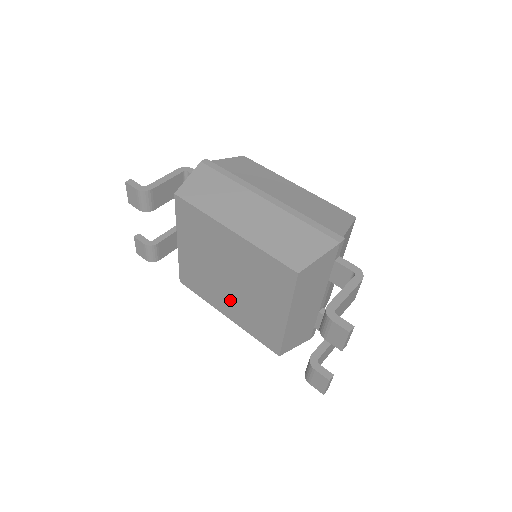
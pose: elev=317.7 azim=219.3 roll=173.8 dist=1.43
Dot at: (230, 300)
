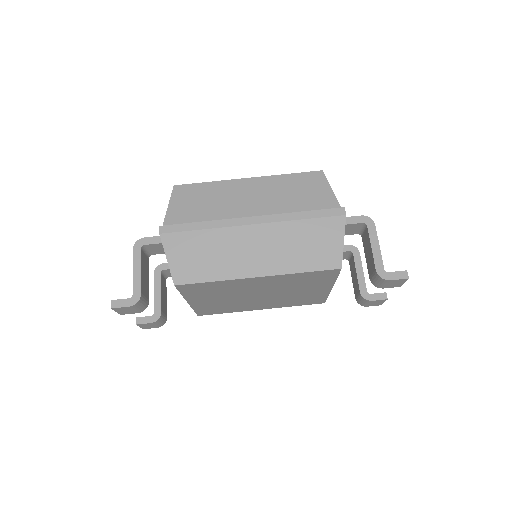
Dot at: (264, 303)
